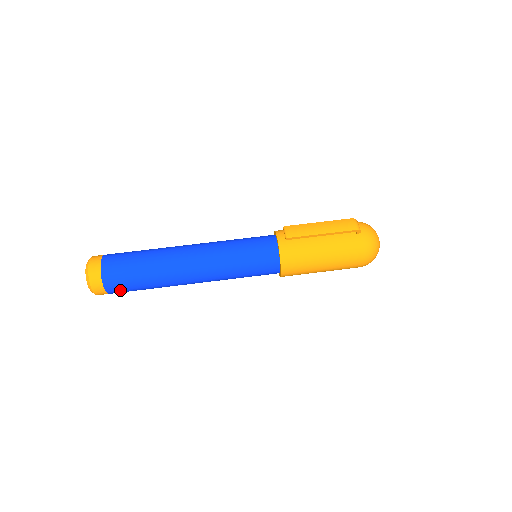
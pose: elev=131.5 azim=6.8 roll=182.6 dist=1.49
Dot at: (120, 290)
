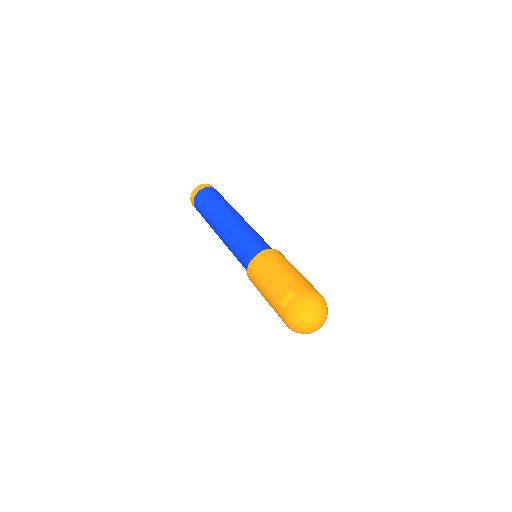
Dot at: occluded
